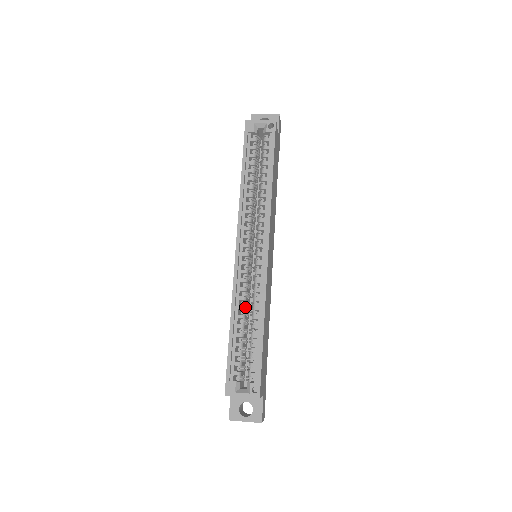
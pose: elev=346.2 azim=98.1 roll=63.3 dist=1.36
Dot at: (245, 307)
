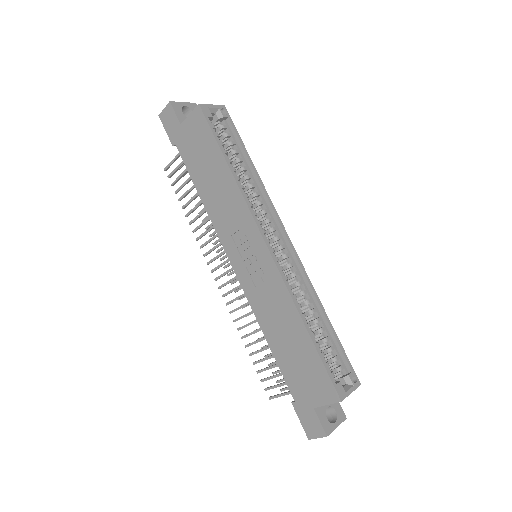
Dot at: (300, 305)
